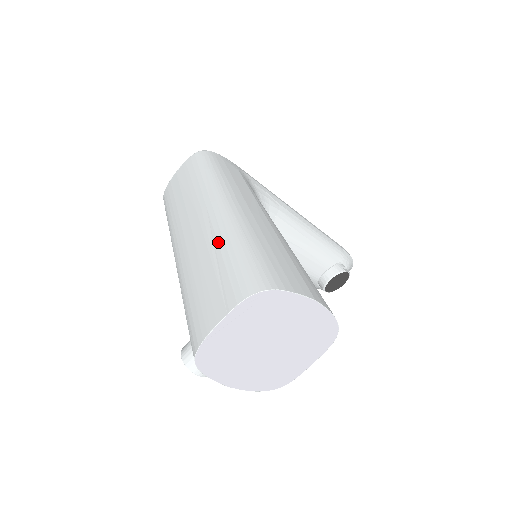
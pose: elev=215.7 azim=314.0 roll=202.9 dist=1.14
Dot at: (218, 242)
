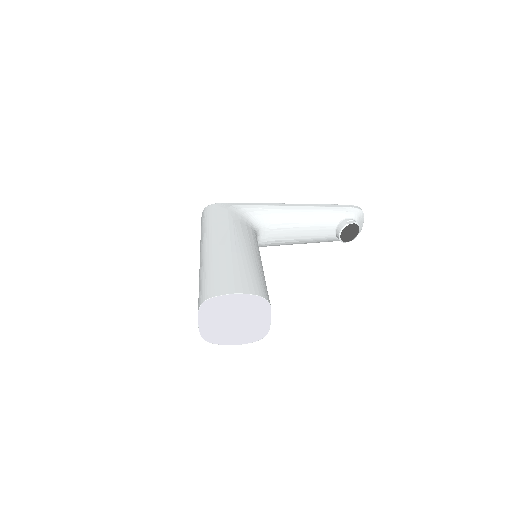
Dot at: (199, 275)
